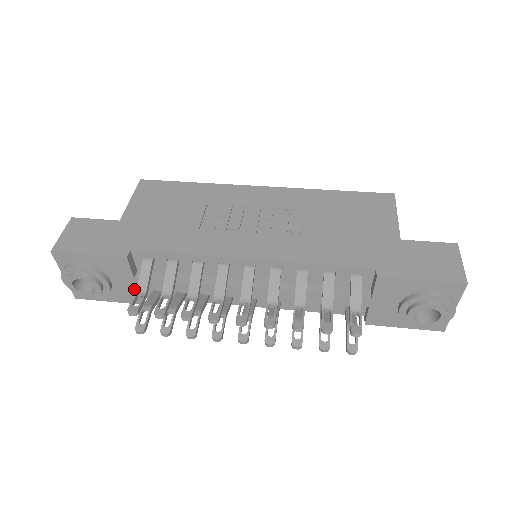
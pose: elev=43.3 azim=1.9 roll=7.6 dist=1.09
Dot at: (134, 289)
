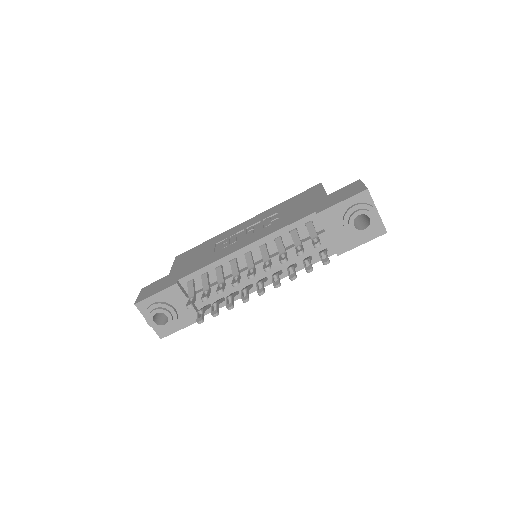
Dot at: (191, 308)
